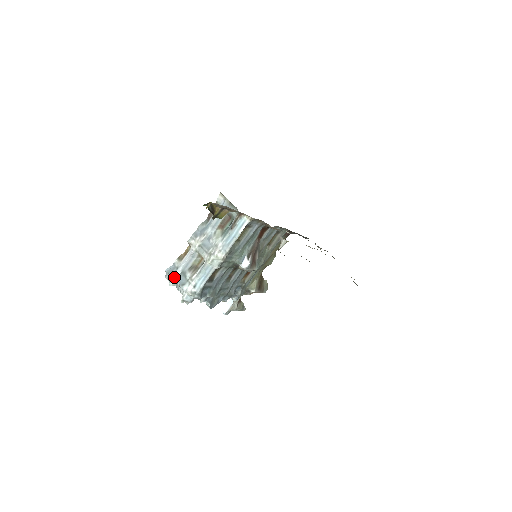
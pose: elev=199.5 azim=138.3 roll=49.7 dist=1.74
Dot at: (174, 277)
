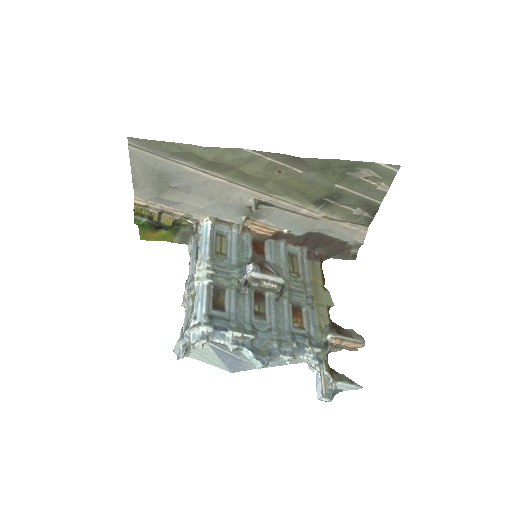
Dot at: (178, 341)
